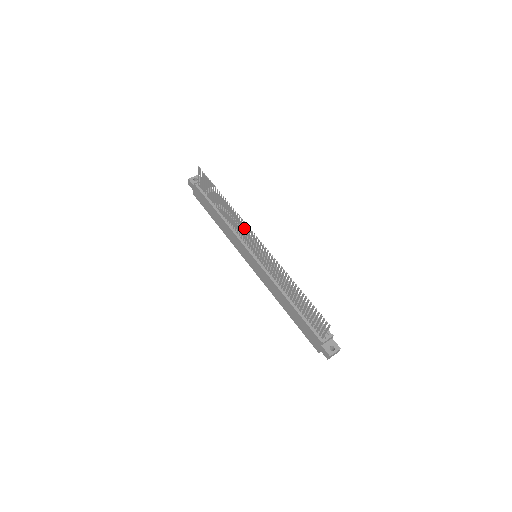
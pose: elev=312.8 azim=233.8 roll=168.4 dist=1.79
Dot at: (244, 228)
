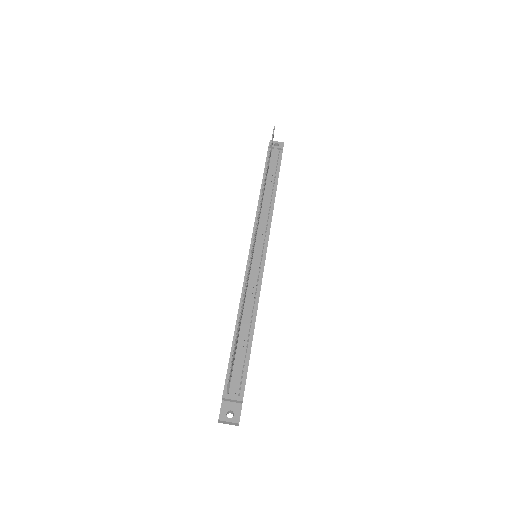
Dot at: occluded
